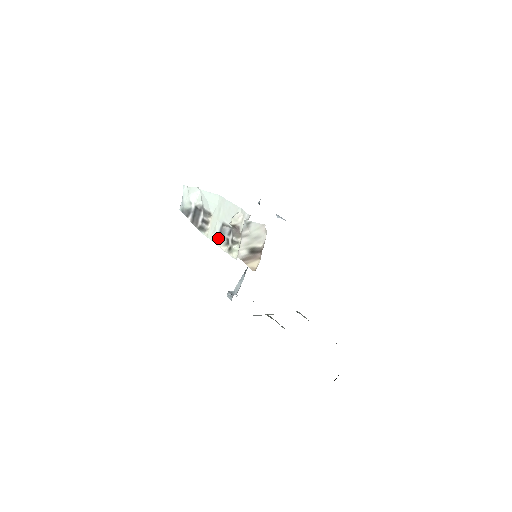
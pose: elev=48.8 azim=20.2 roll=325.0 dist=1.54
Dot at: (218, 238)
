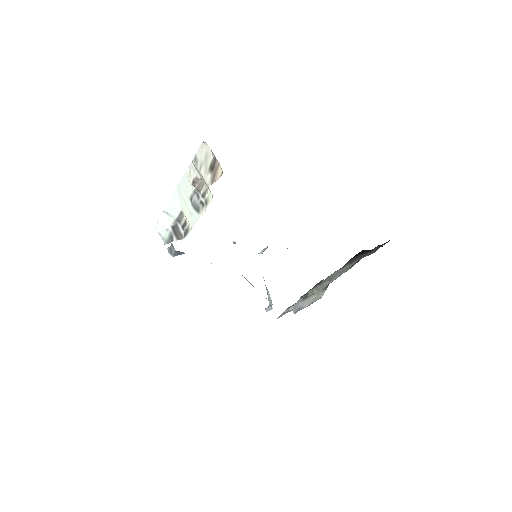
Dot at: (196, 213)
